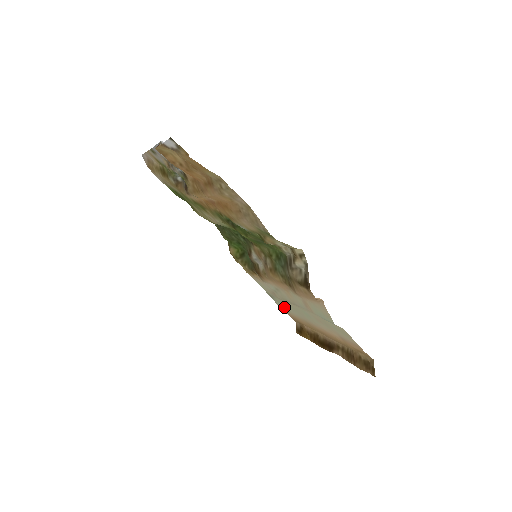
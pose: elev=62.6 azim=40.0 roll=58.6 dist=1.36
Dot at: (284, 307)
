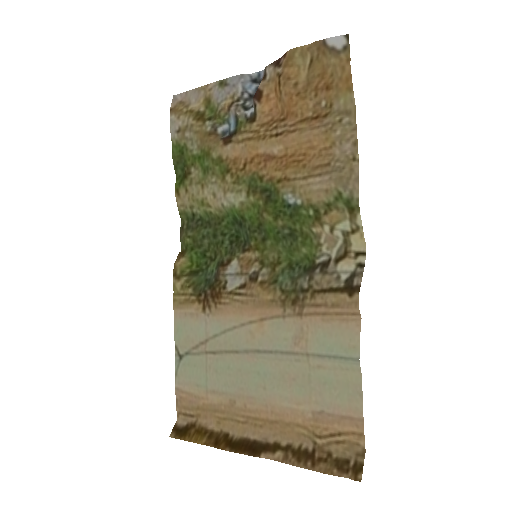
Dot at: (195, 375)
